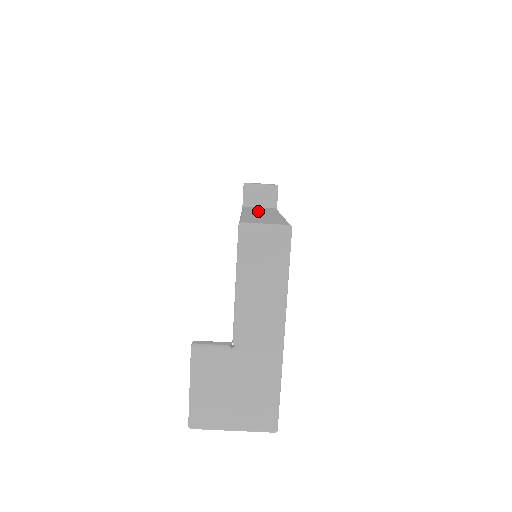
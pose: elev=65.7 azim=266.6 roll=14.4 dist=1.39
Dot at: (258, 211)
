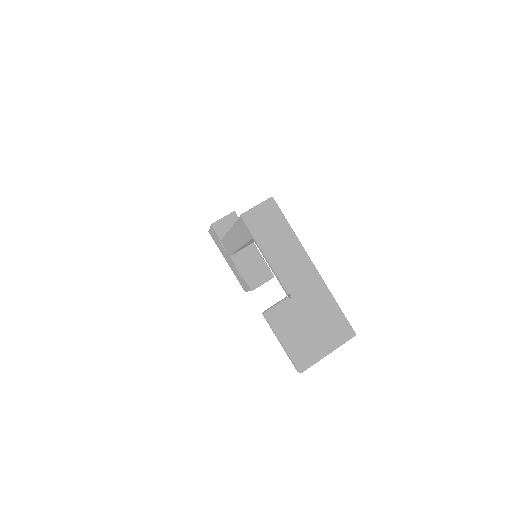
Dot at: occluded
